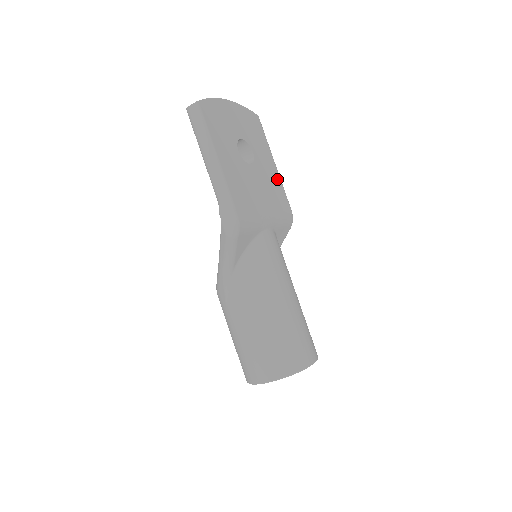
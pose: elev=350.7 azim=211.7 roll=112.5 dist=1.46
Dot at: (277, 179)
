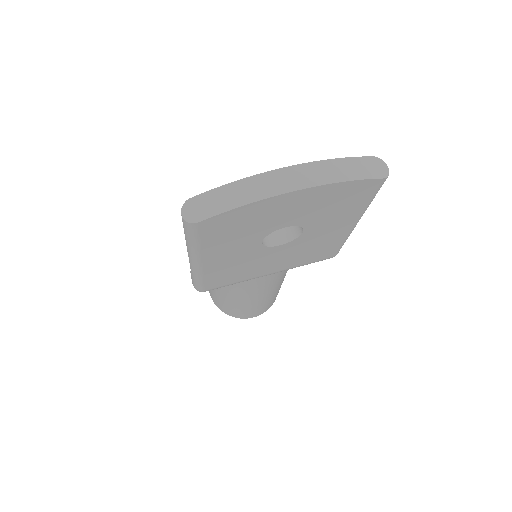
Dot at: (338, 238)
